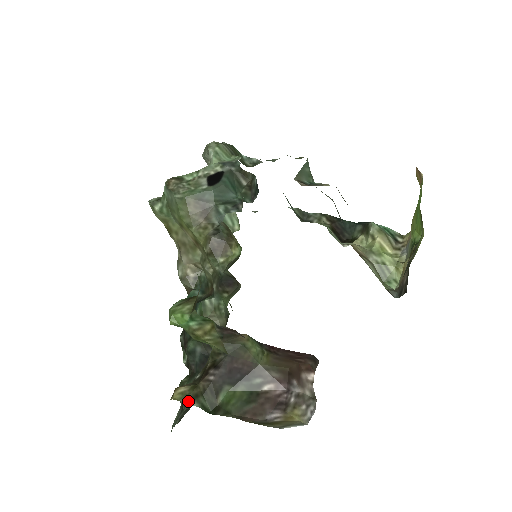
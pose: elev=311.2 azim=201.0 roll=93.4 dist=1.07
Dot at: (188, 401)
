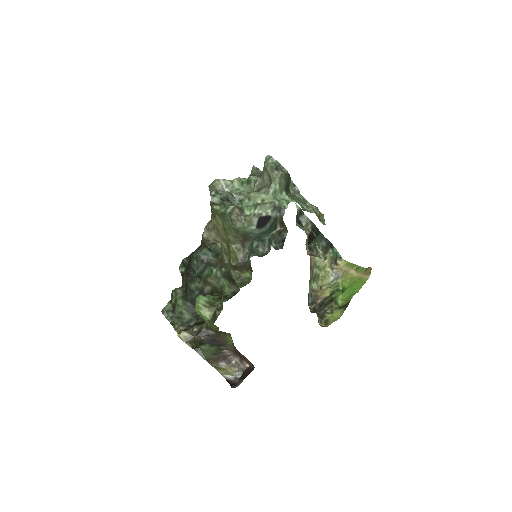
Dot at: (187, 343)
